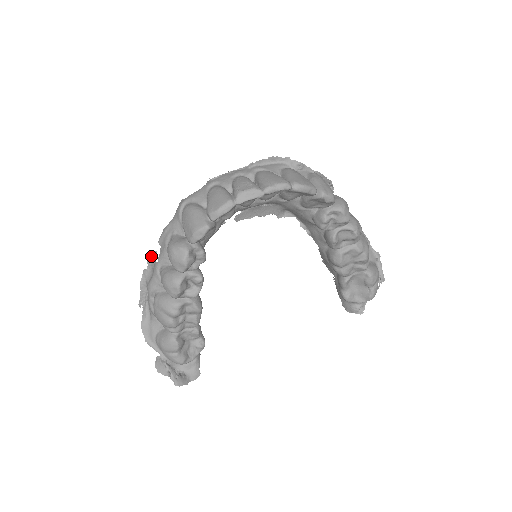
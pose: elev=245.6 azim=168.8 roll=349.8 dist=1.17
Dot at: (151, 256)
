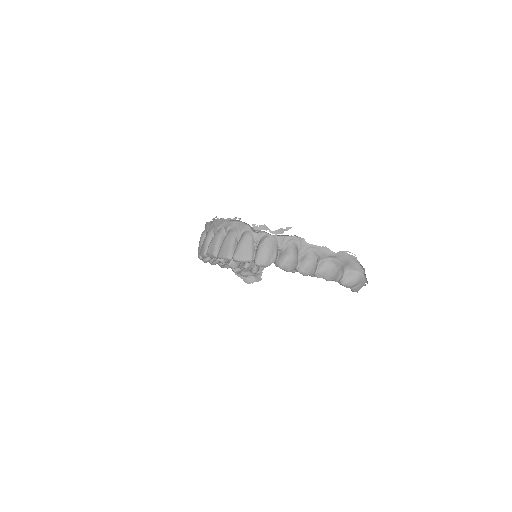
Dot at: occluded
